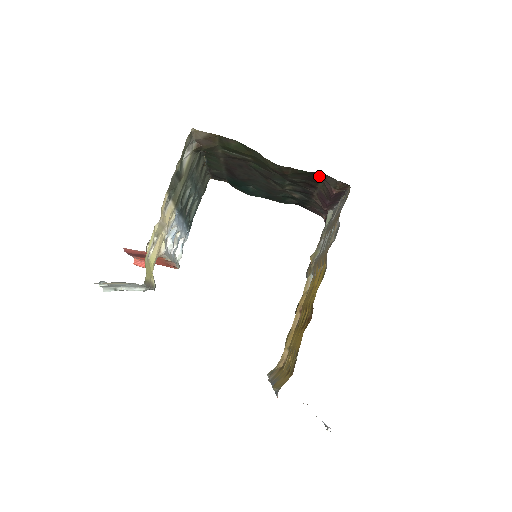
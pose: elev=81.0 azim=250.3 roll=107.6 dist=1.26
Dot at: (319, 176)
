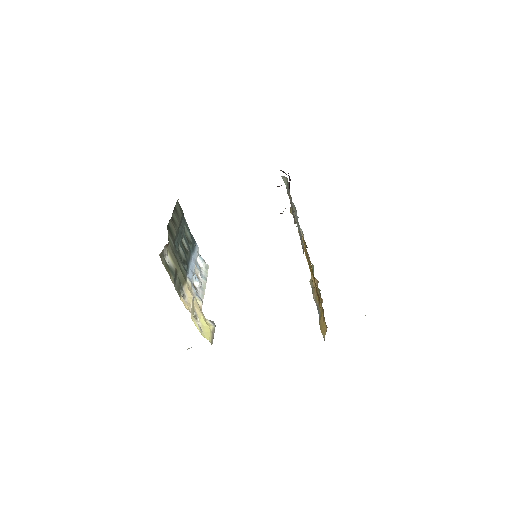
Dot at: occluded
